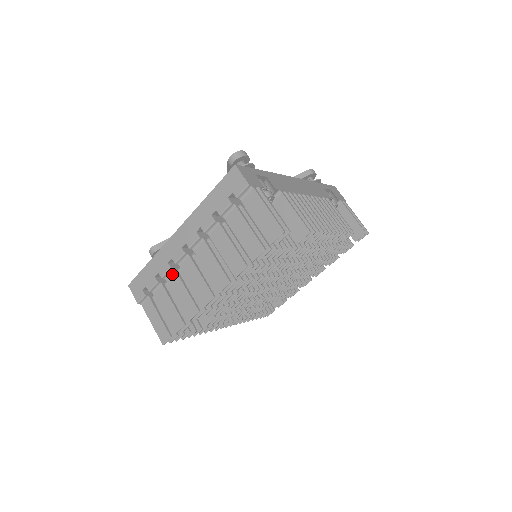
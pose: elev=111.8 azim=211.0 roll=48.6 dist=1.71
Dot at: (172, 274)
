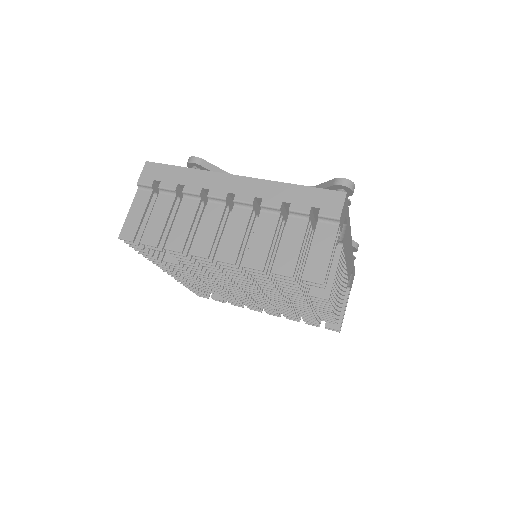
Dot at: (194, 199)
